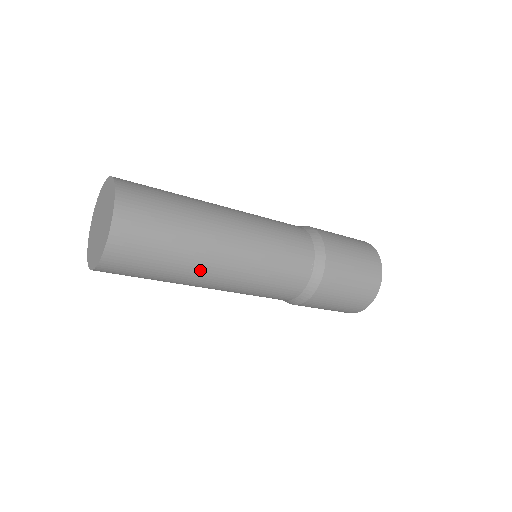
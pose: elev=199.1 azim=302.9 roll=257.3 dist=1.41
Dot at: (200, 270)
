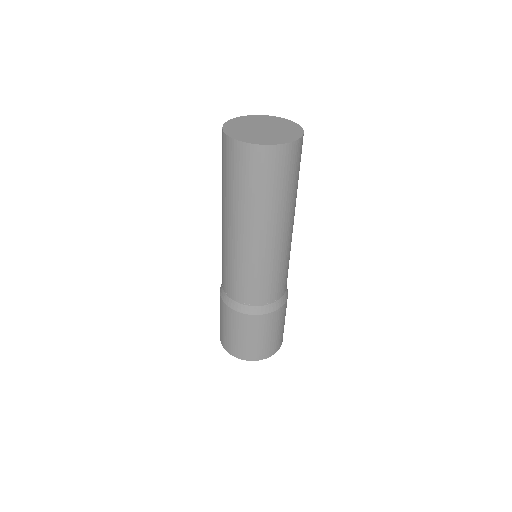
Dot at: (258, 222)
